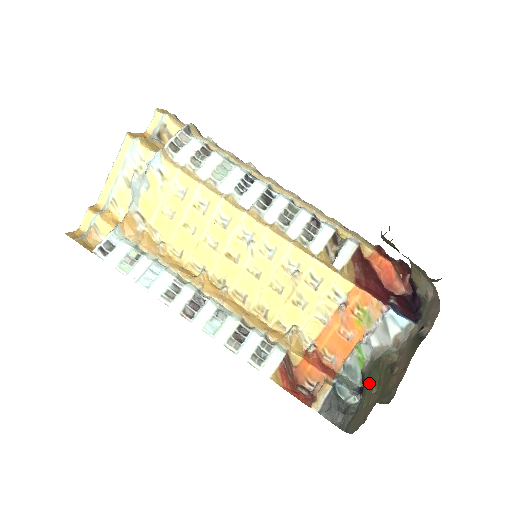
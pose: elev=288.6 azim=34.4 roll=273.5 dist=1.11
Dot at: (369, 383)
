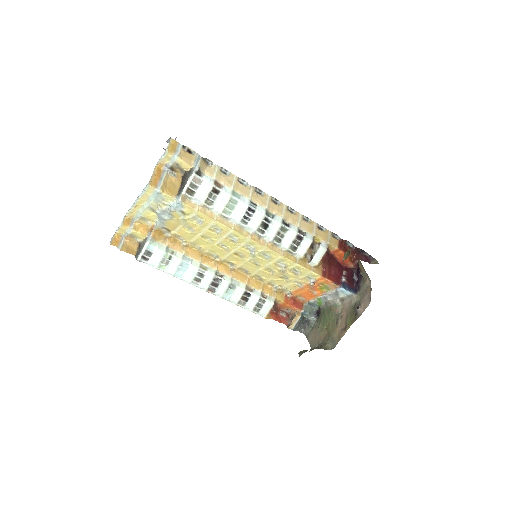
Dot at: (323, 319)
